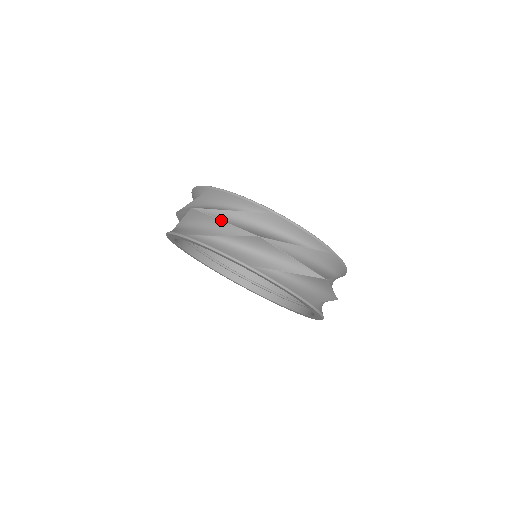
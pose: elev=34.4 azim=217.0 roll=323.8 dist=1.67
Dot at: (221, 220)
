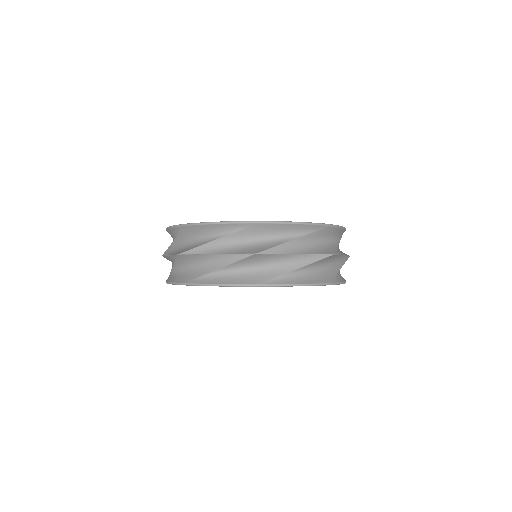
Dot at: (168, 255)
